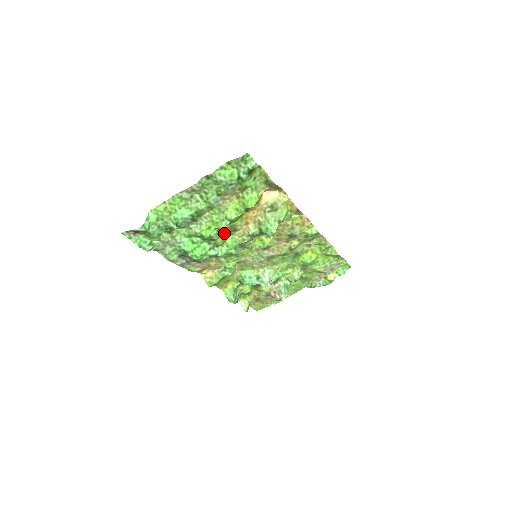
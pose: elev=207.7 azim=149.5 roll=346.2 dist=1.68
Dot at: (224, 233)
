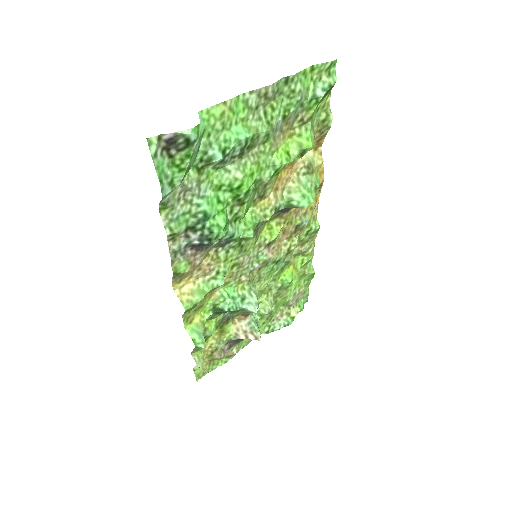
Dot at: (252, 197)
